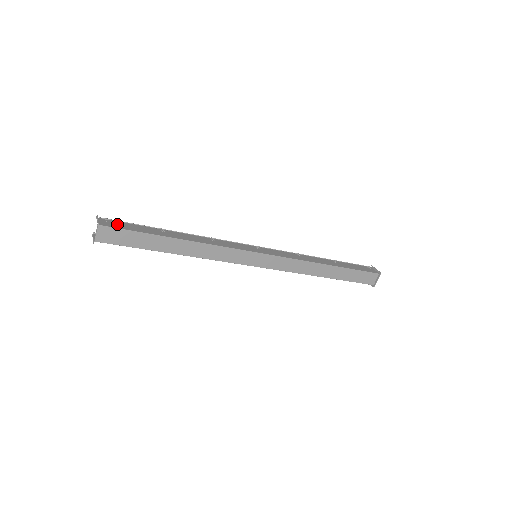
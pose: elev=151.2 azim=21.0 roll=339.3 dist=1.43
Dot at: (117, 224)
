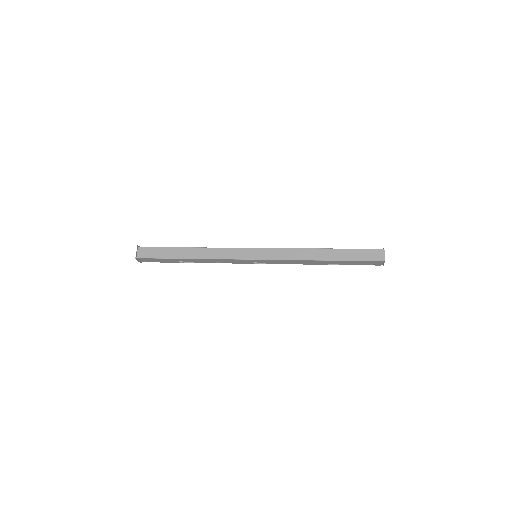
Dot at: occluded
